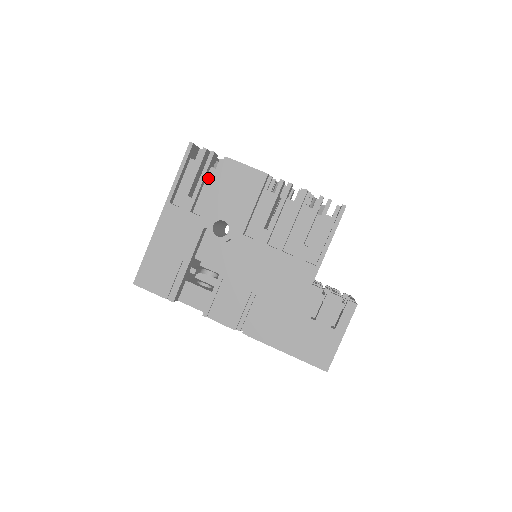
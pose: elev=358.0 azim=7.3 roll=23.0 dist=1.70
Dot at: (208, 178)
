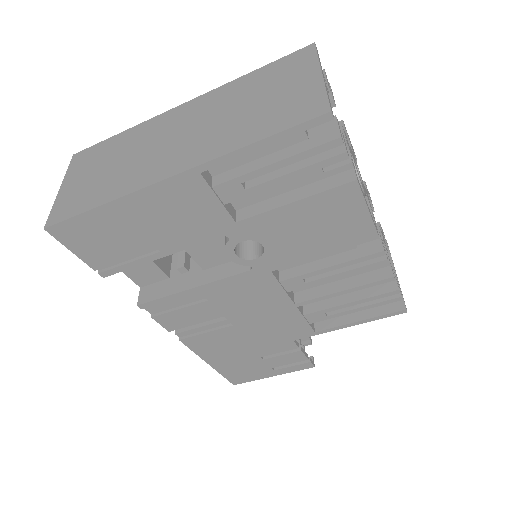
Dot at: occluded
